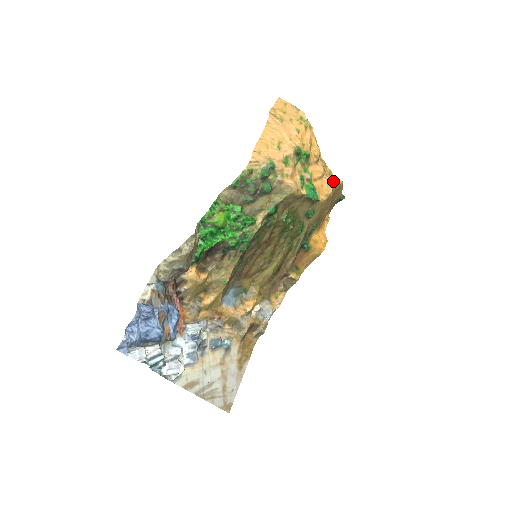
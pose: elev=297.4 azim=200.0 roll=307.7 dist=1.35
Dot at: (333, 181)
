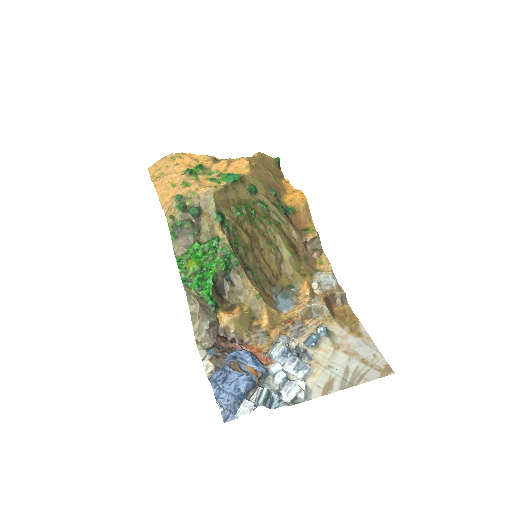
Dot at: occluded
